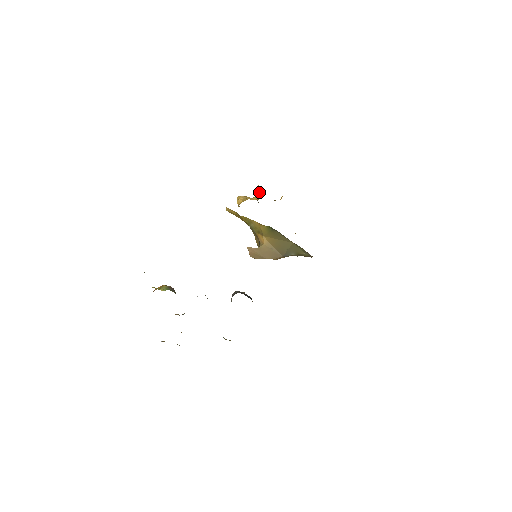
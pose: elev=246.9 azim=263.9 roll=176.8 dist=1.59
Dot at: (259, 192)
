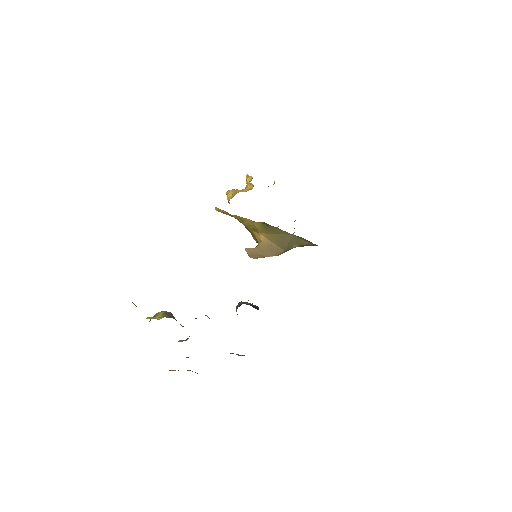
Dot at: occluded
